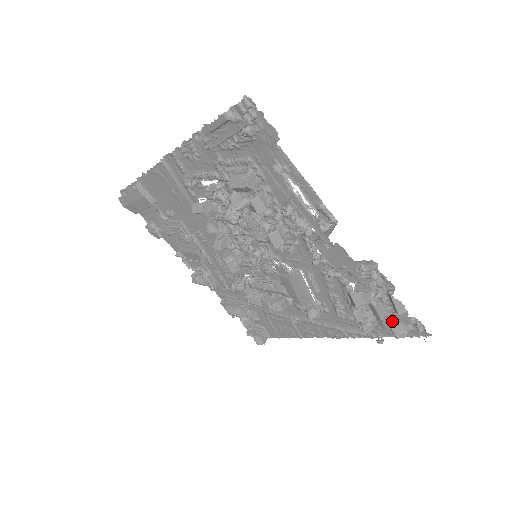
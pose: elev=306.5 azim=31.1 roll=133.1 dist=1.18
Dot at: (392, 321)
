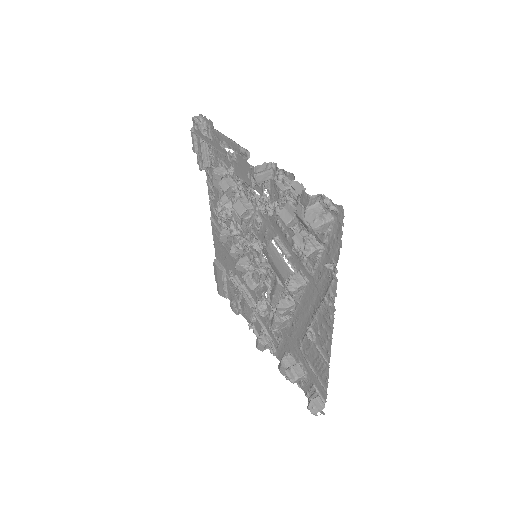
Dot at: (306, 213)
